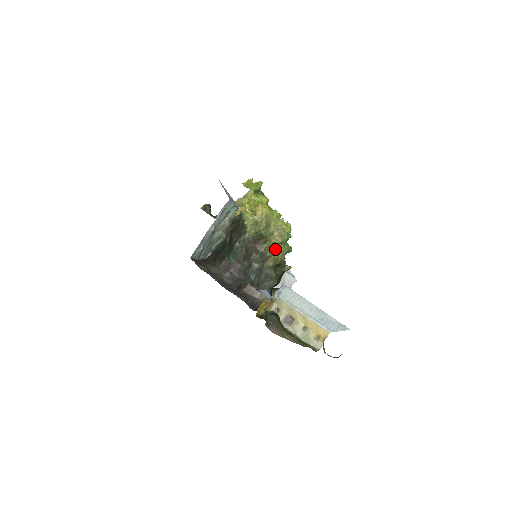
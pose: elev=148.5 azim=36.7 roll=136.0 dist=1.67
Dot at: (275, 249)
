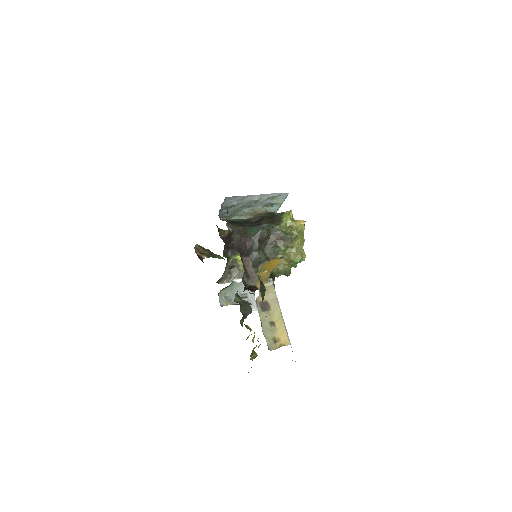
Dot at: (284, 259)
